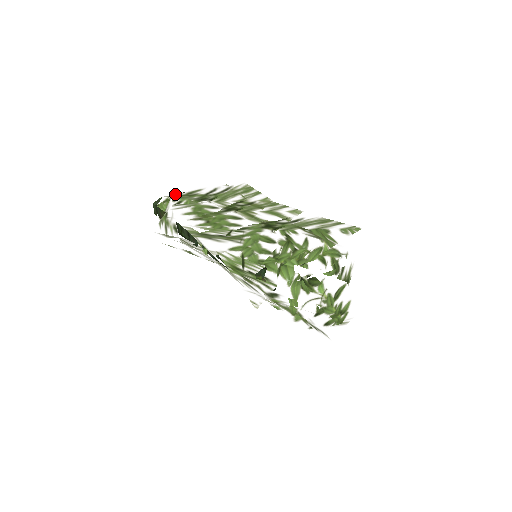
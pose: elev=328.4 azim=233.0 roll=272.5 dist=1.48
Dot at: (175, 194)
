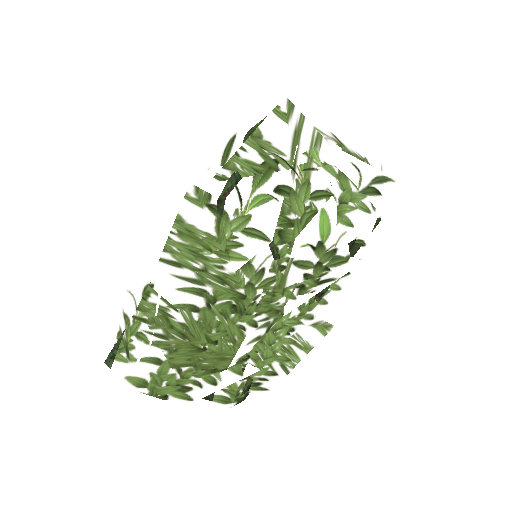
Dot at: occluded
